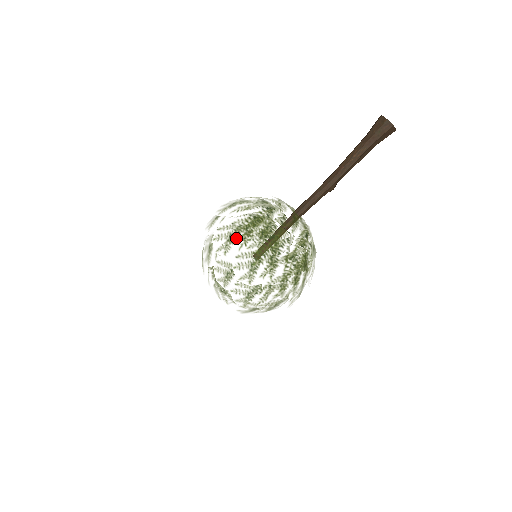
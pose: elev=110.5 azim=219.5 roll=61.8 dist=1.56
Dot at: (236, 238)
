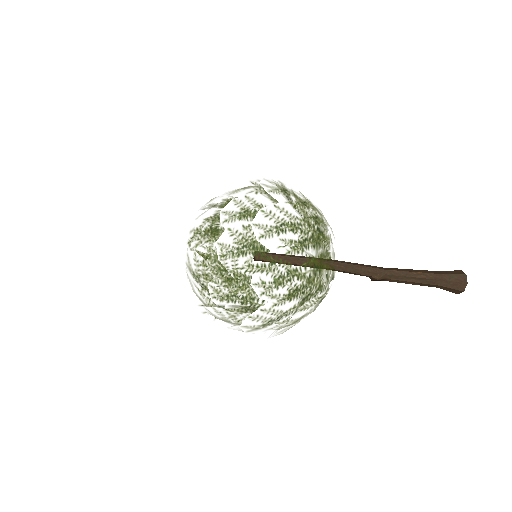
Dot at: (290, 195)
